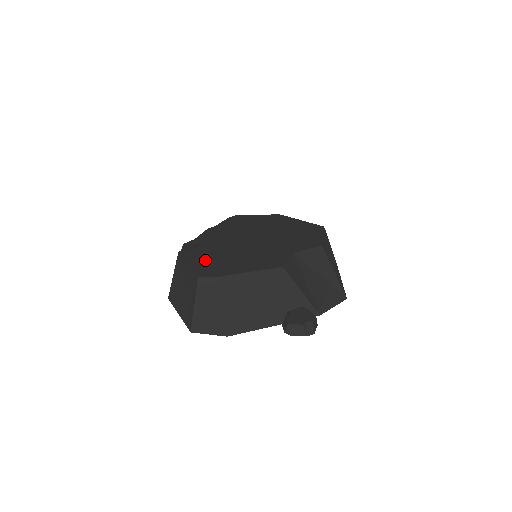
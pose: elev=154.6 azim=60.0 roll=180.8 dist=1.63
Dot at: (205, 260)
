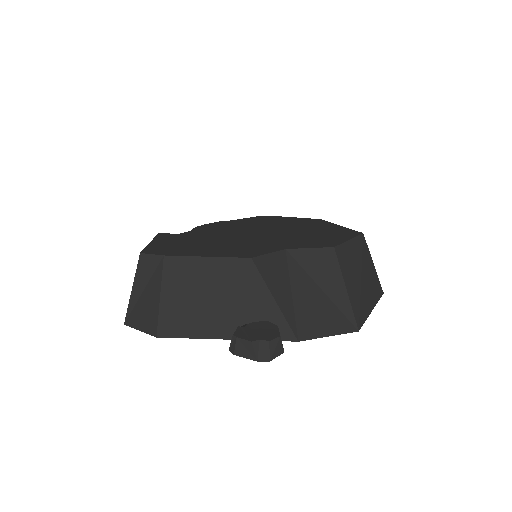
Dot at: (172, 241)
